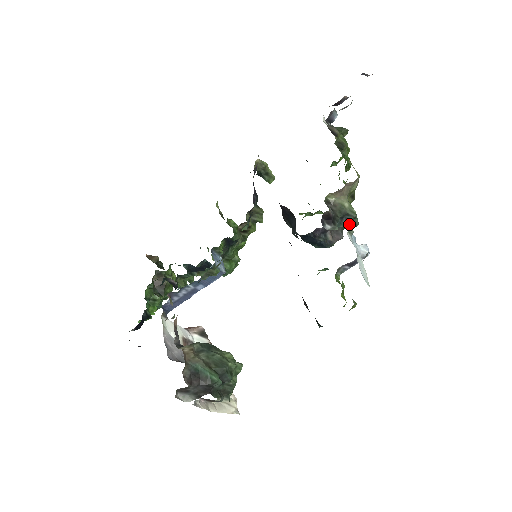
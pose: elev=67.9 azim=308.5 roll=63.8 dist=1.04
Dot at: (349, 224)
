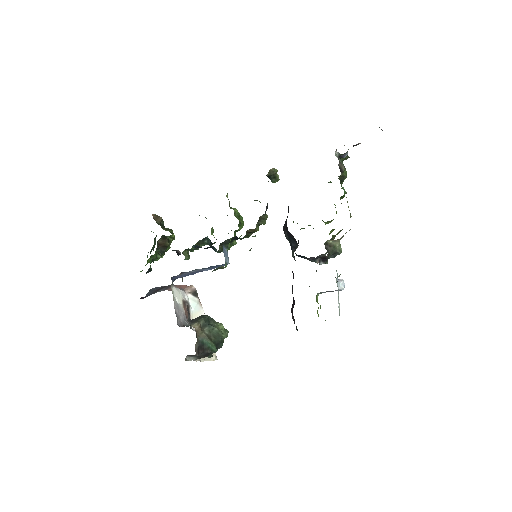
Dot at: occluded
